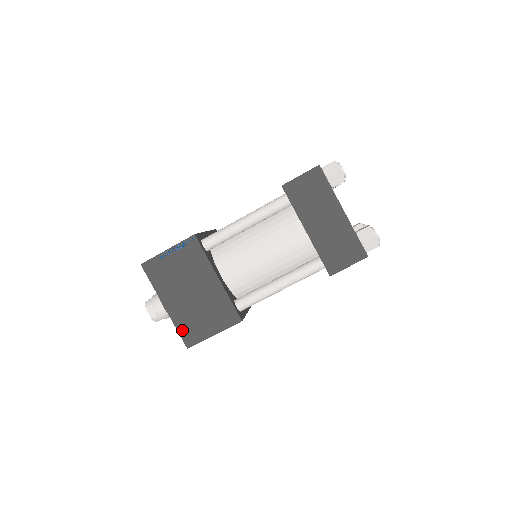
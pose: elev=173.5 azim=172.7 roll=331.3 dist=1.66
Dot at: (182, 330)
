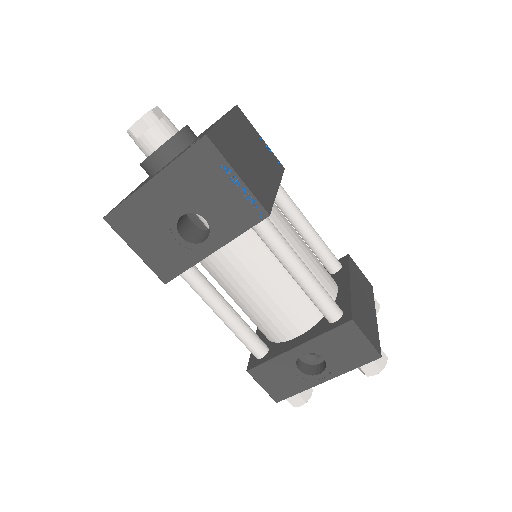
Dot at: (218, 133)
